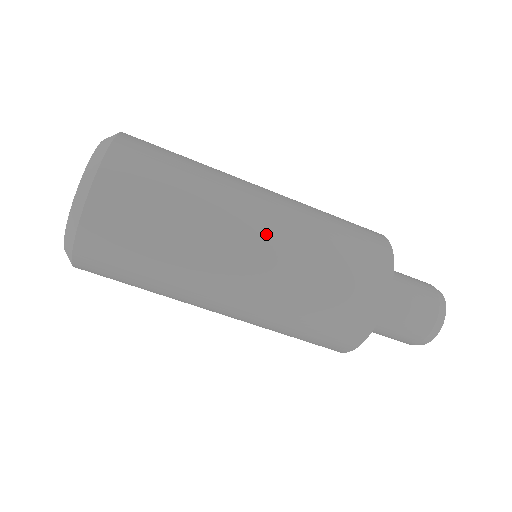
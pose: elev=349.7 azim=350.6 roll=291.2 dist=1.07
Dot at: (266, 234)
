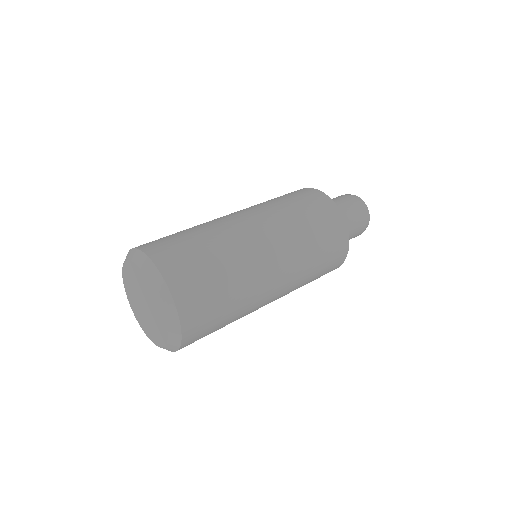
Dot at: (263, 228)
